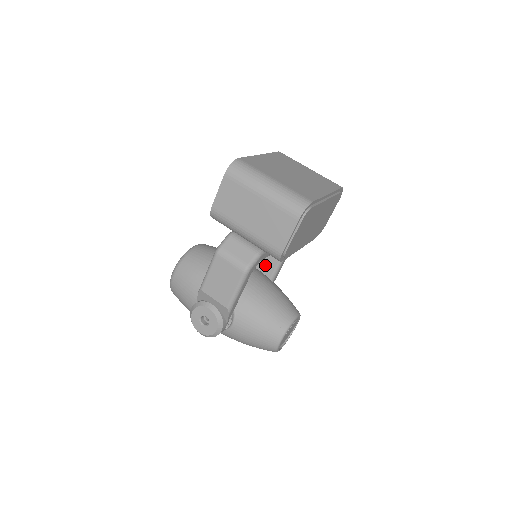
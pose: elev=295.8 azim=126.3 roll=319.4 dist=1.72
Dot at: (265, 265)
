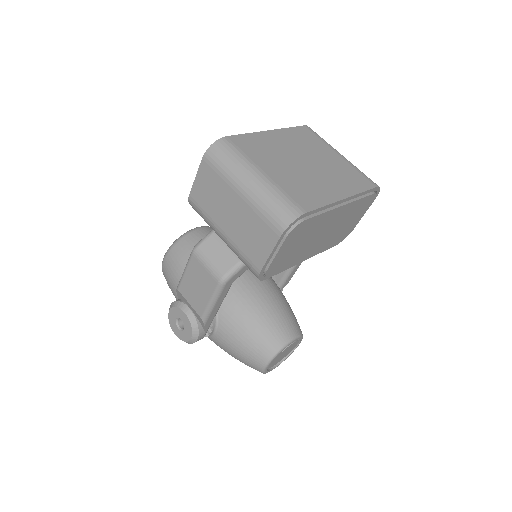
Dot at: occluded
